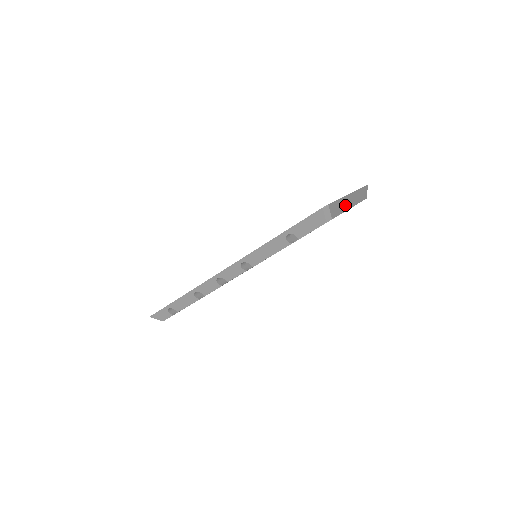
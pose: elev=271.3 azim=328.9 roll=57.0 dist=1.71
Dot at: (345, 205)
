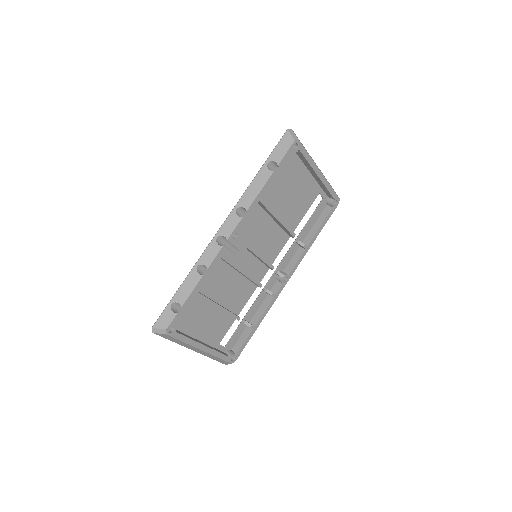
Dot at: occluded
